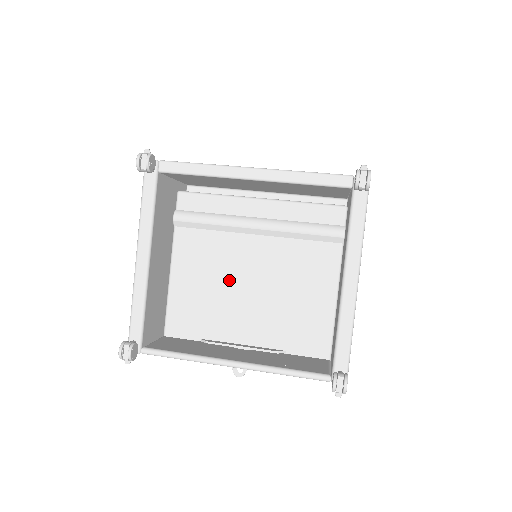
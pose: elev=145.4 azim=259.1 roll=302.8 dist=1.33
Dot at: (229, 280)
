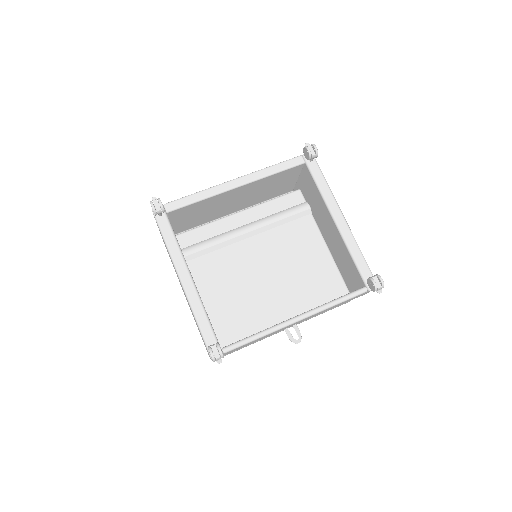
Dot at: (249, 279)
